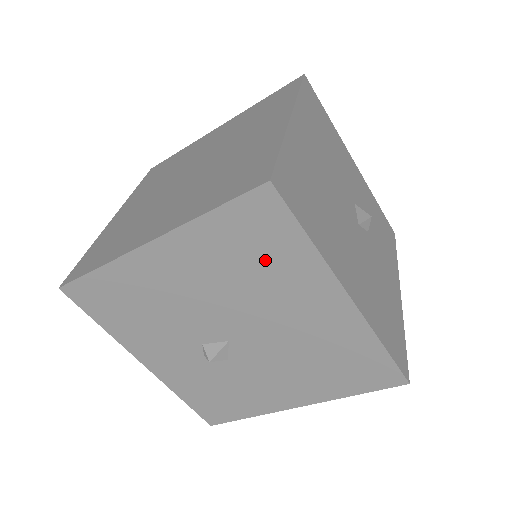
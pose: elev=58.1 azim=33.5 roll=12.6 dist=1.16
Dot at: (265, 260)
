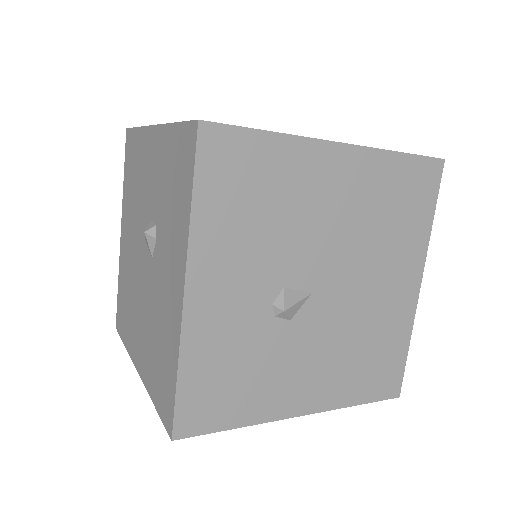
Dot at: (401, 219)
